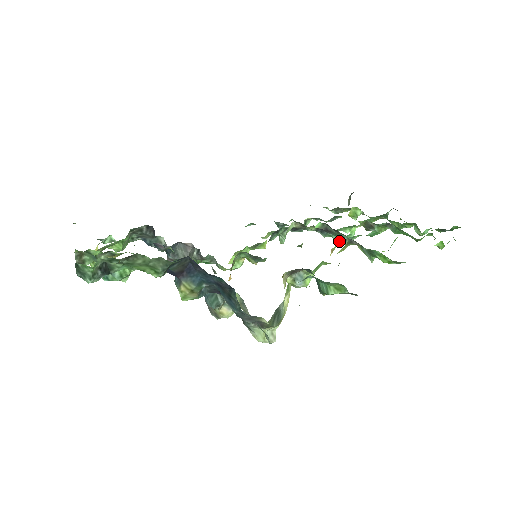
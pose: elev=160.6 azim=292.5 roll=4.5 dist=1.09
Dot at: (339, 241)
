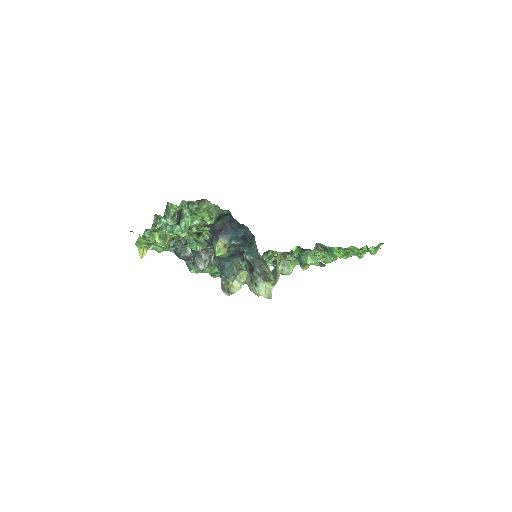
Dot at: occluded
